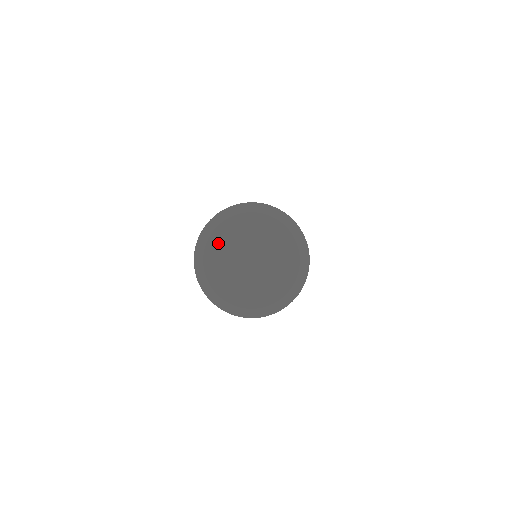
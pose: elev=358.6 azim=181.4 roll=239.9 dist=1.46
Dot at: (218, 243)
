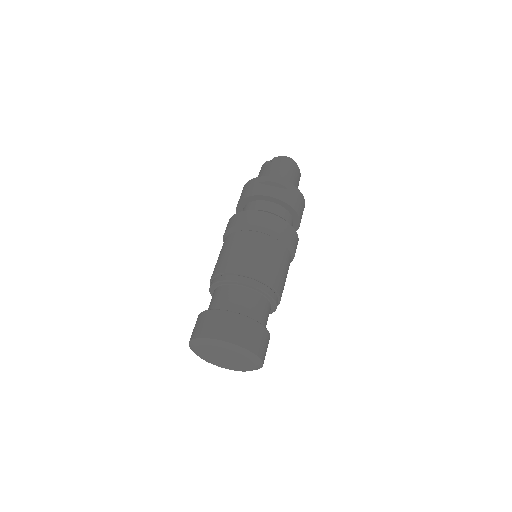
Dot at: (206, 348)
